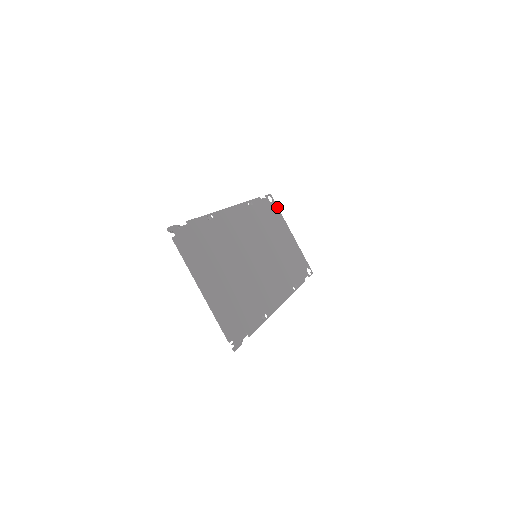
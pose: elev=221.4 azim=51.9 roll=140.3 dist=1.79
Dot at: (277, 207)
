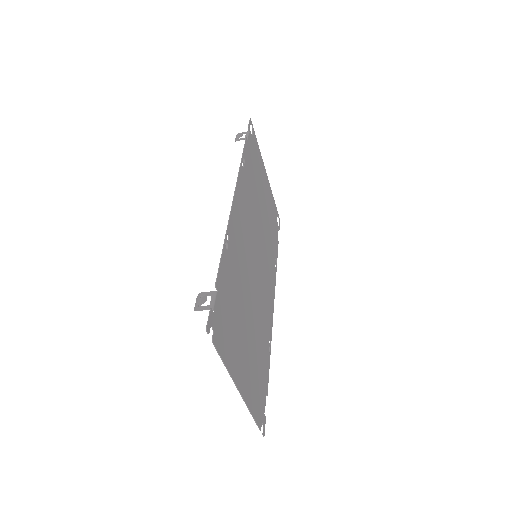
Dot at: (256, 138)
